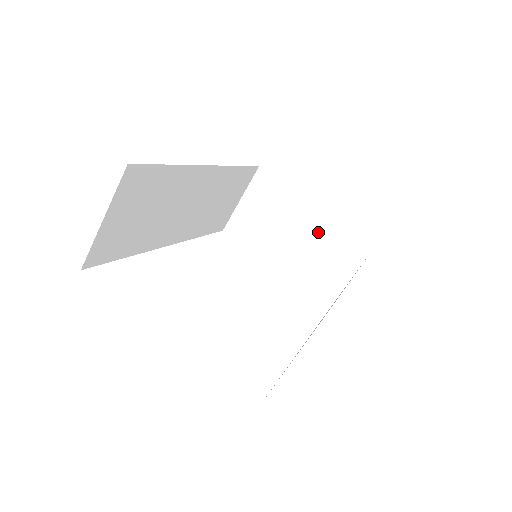
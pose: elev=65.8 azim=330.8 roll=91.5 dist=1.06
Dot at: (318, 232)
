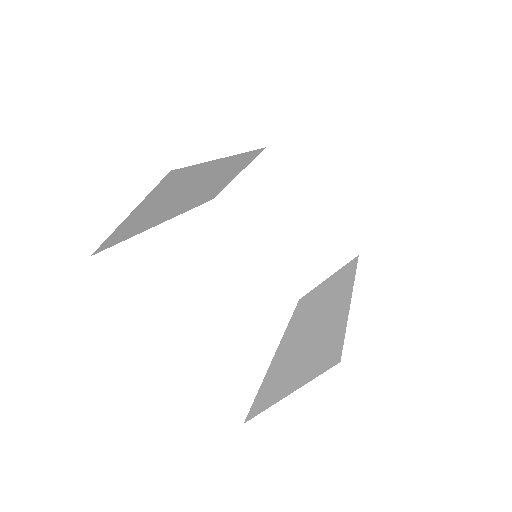
Dot at: (308, 228)
